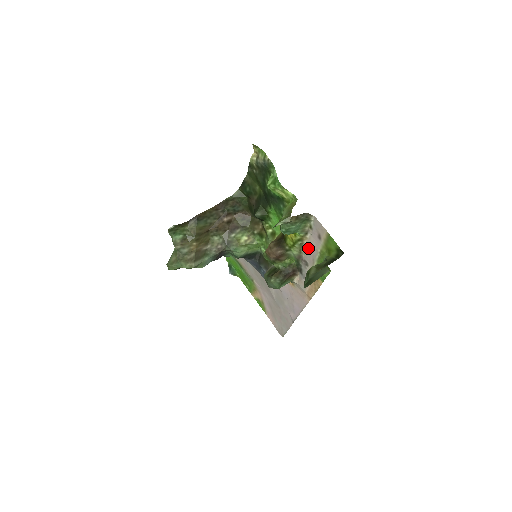
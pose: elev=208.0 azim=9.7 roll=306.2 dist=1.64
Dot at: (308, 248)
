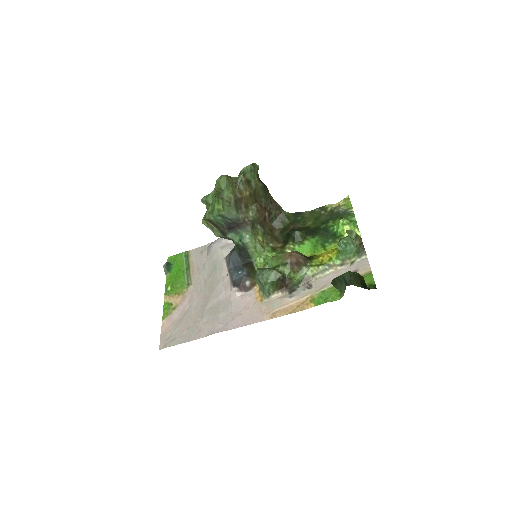
Dot at: (328, 276)
